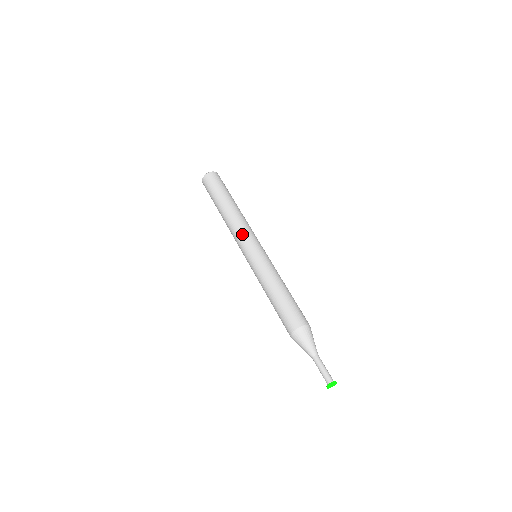
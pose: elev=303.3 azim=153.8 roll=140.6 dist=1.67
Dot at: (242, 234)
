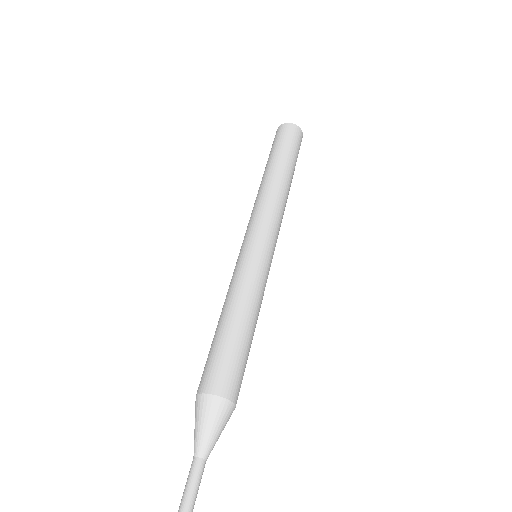
Dot at: (265, 215)
